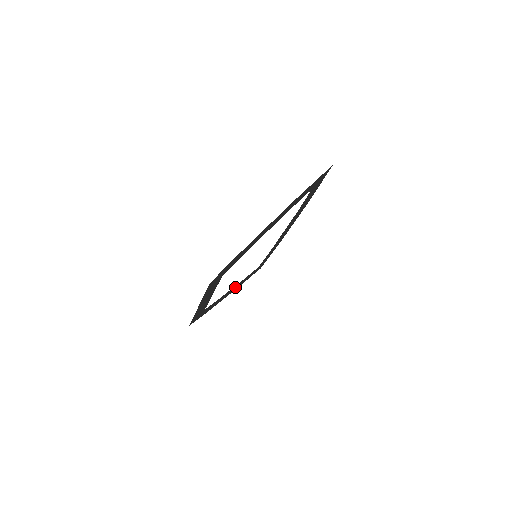
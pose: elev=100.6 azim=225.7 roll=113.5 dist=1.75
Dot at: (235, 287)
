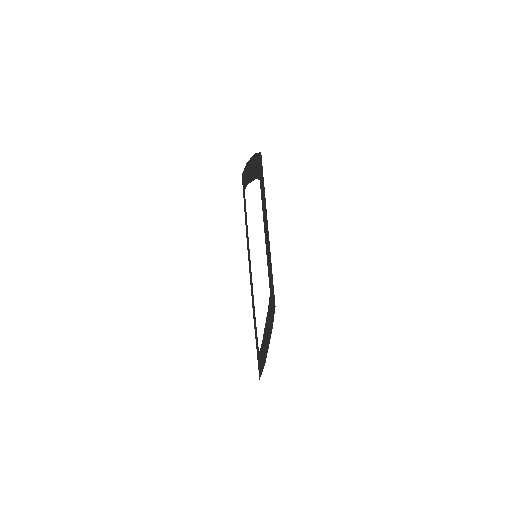
Dot at: occluded
